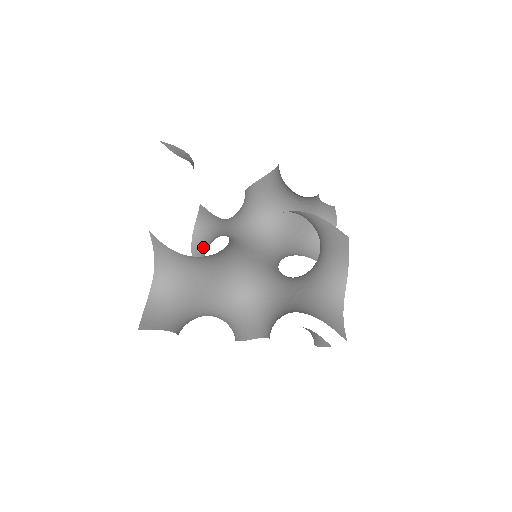
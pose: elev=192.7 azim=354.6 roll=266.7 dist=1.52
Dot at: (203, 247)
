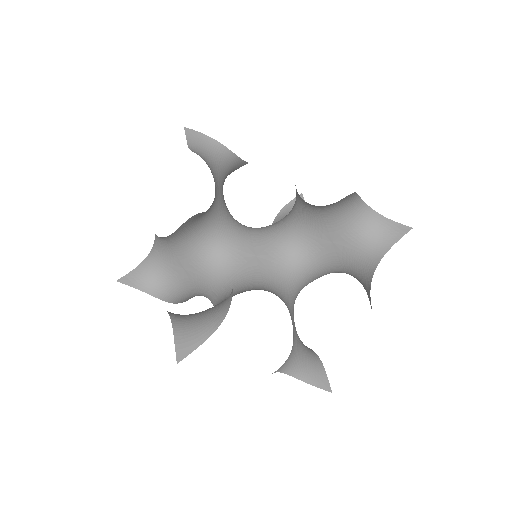
Dot at: occluded
